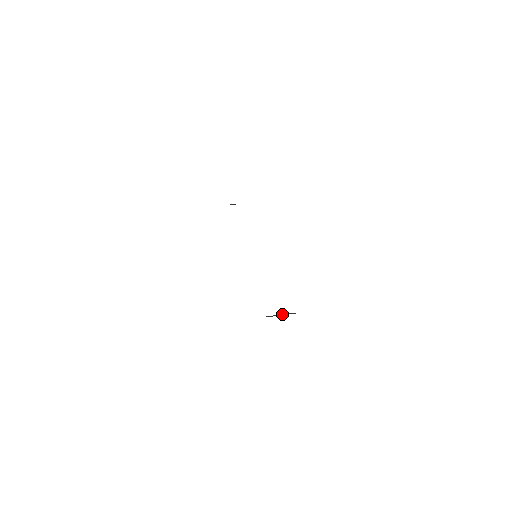
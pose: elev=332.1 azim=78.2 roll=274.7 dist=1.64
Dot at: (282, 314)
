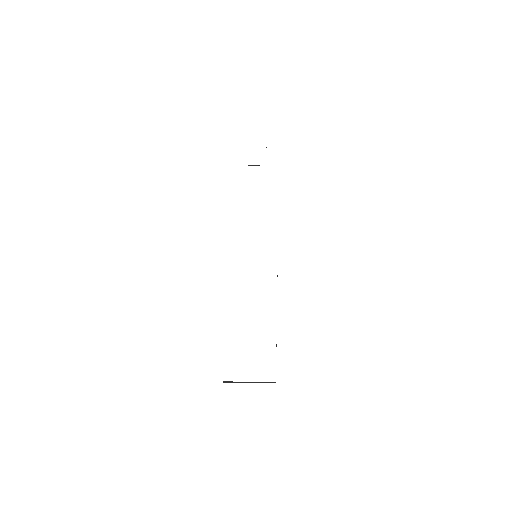
Dot at: occluded
